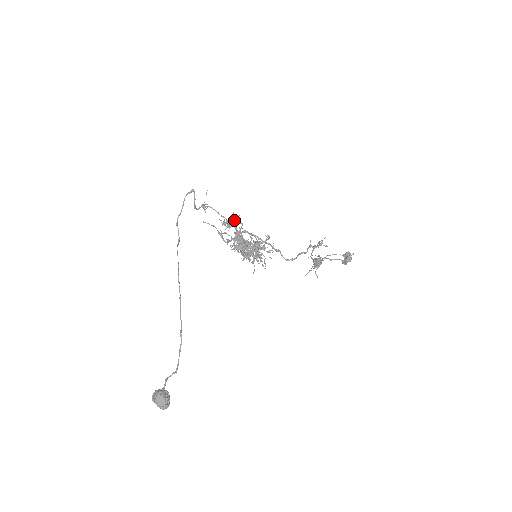
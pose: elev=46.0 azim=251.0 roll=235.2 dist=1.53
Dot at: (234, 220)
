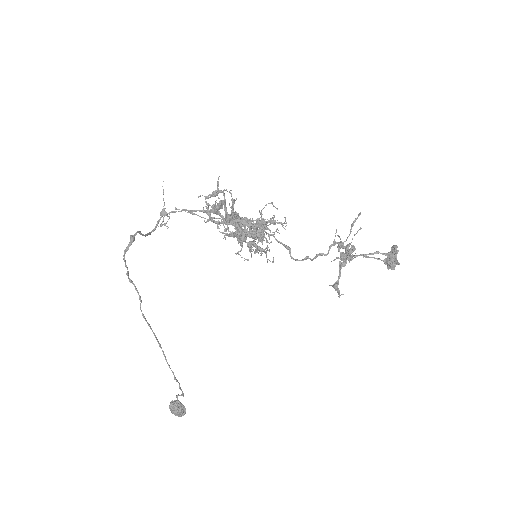
Dot at: (218, 203)
